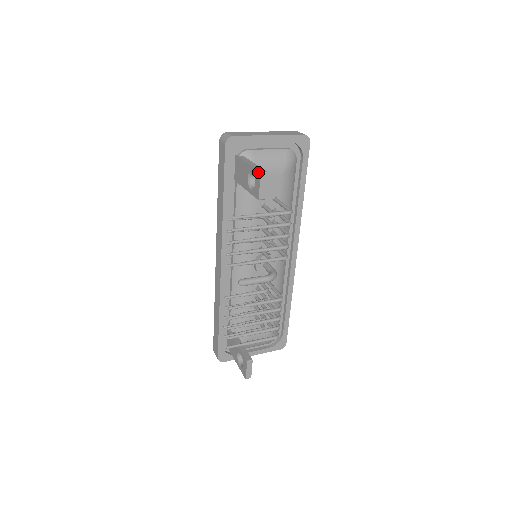
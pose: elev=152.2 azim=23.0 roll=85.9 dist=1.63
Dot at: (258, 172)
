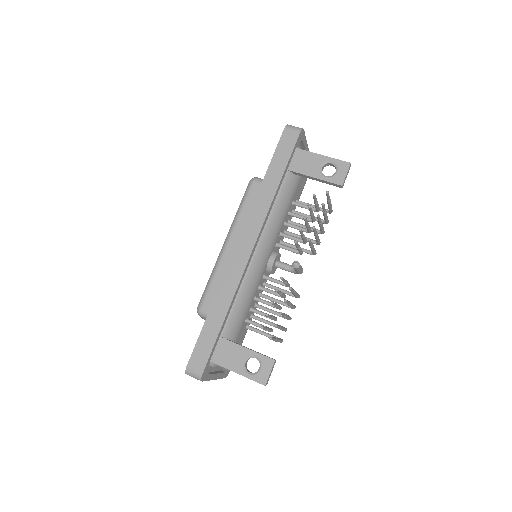
Dot at: (346, 162)
